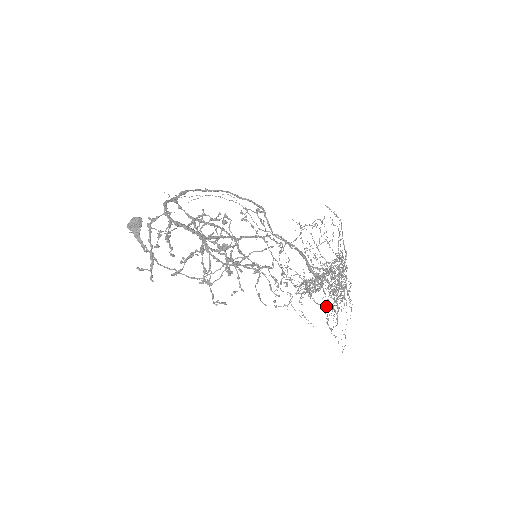
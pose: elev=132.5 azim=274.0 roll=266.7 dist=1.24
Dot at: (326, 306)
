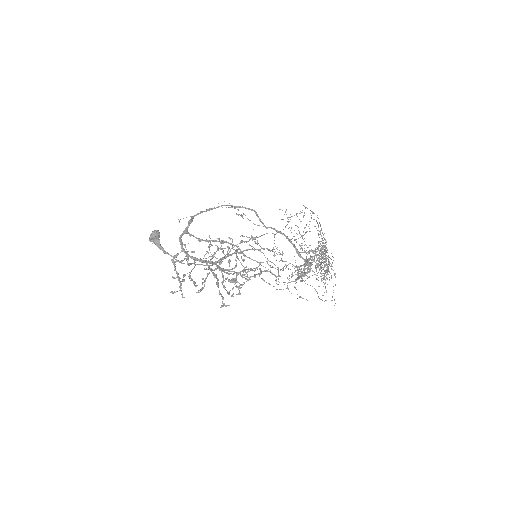
Dot at: (316, 278)
